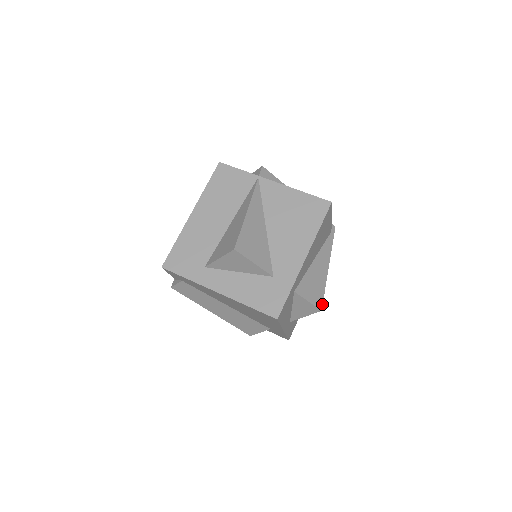
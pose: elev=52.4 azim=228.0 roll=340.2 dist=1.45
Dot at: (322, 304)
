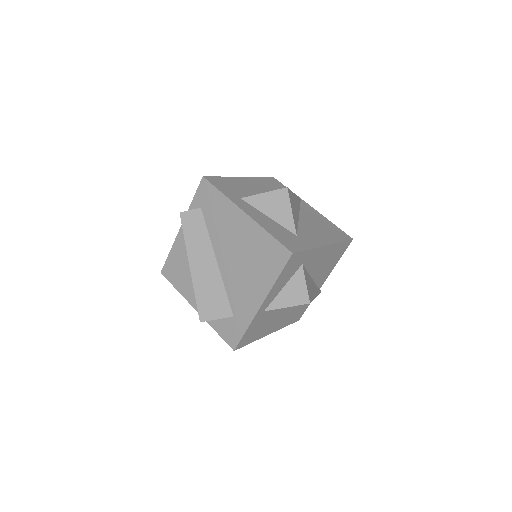
Dot at: occluded
